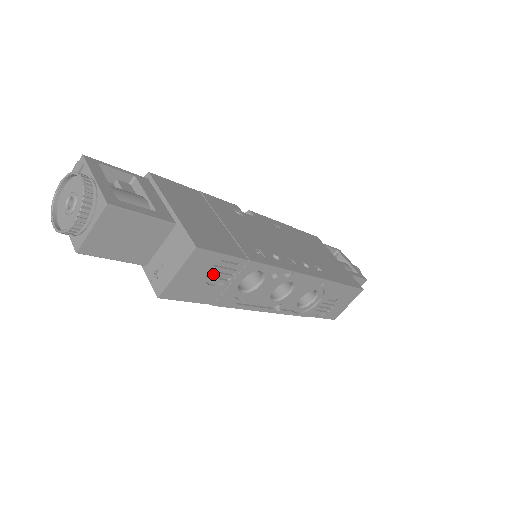
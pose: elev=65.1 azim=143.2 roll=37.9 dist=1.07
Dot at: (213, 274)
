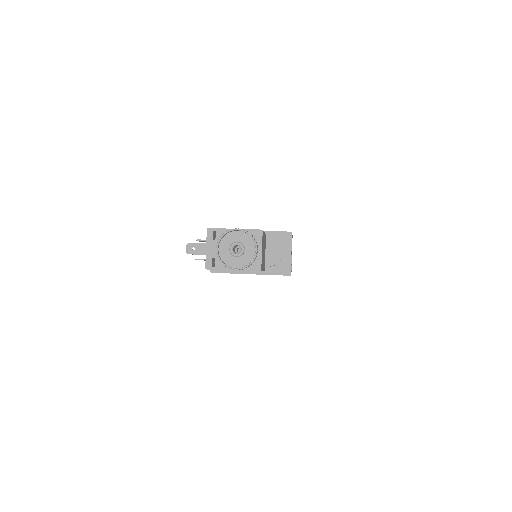
Dot at: occluded
